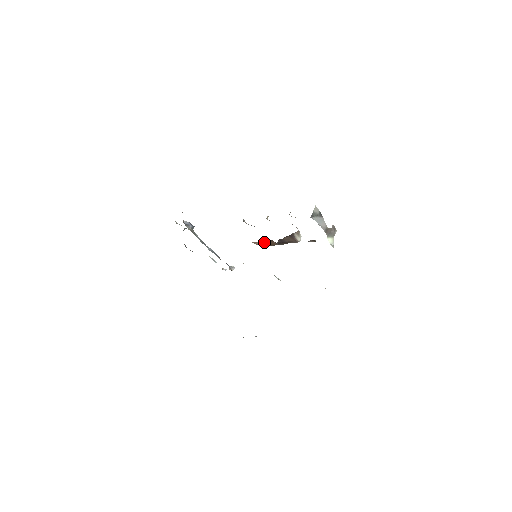
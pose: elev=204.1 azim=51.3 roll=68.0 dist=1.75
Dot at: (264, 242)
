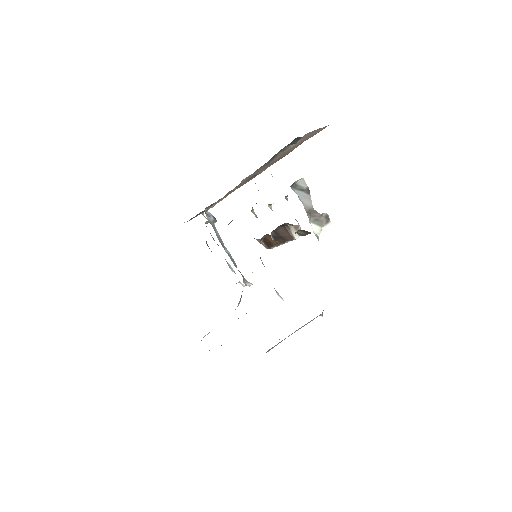
Dot at: (265, 238)
